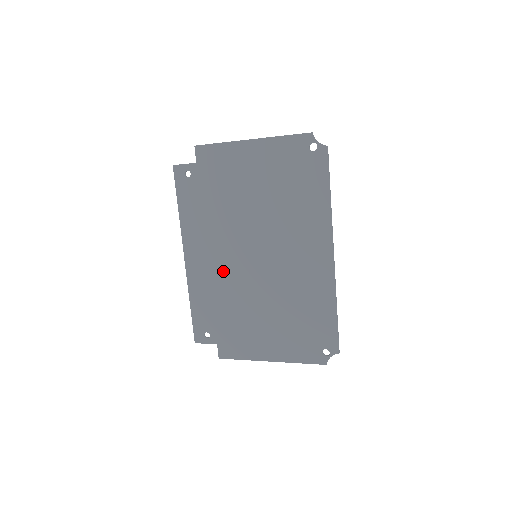
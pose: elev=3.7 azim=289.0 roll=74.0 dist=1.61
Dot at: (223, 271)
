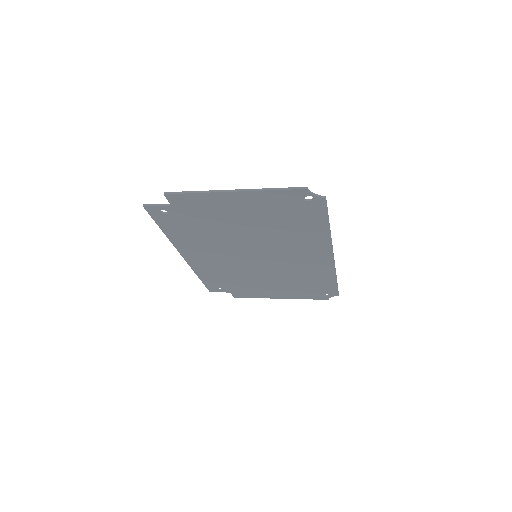
Dot at: (225, 263)
